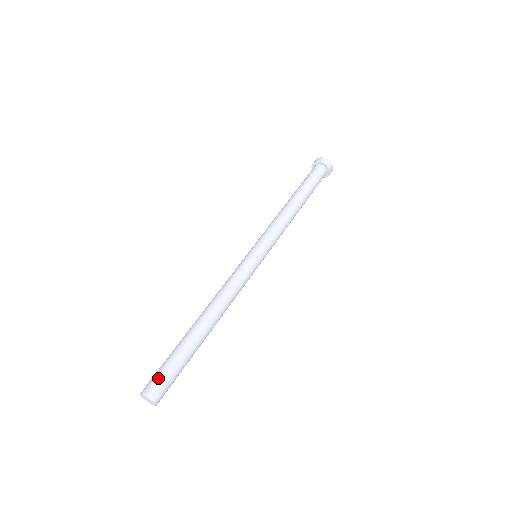
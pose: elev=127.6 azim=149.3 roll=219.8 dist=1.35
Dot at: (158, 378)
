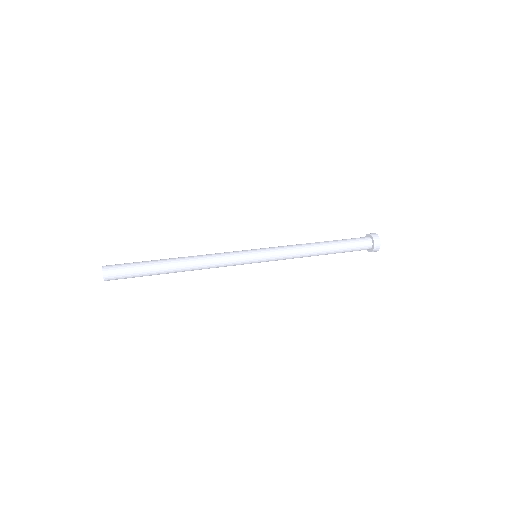
Dot at: (119, 264)
